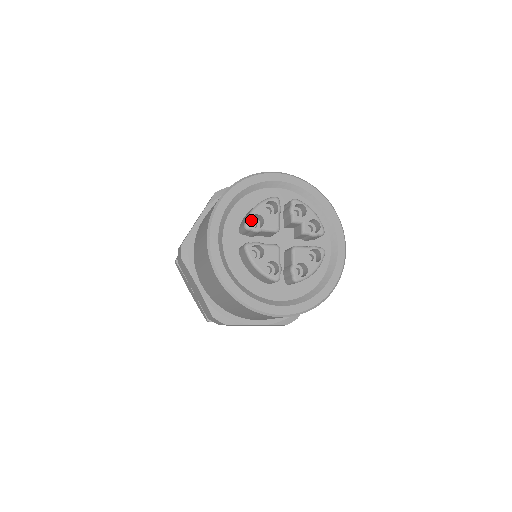
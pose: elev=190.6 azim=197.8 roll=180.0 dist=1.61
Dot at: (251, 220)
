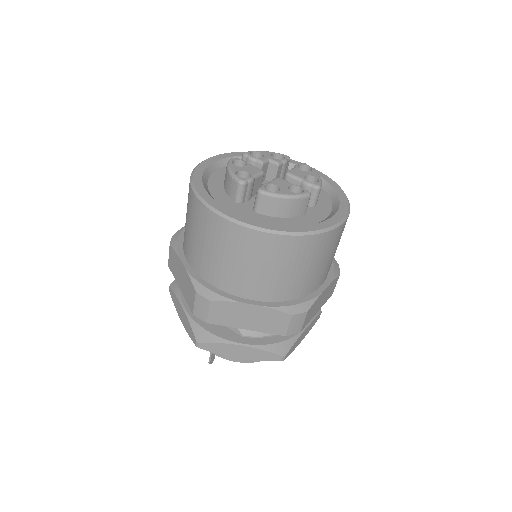
Dot at: occluded
